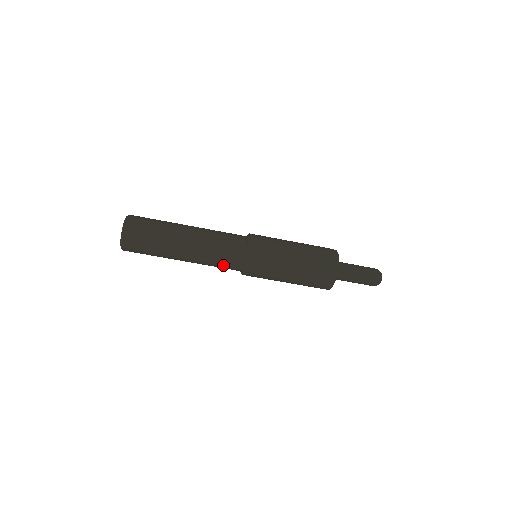
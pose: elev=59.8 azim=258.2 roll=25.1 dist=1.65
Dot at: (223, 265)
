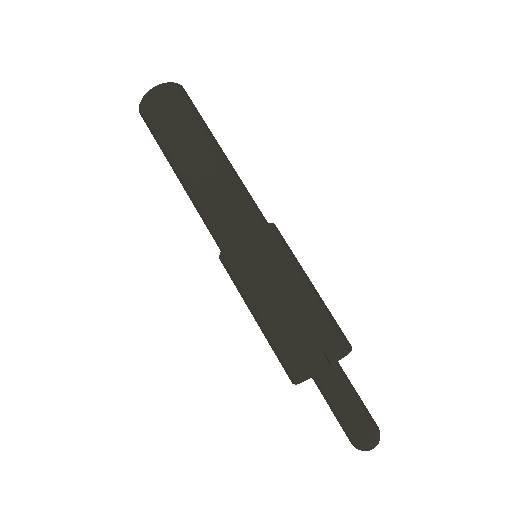
Dot at: (244, 201)
